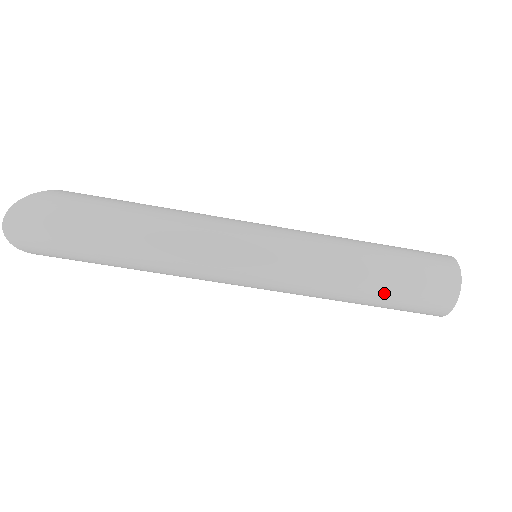
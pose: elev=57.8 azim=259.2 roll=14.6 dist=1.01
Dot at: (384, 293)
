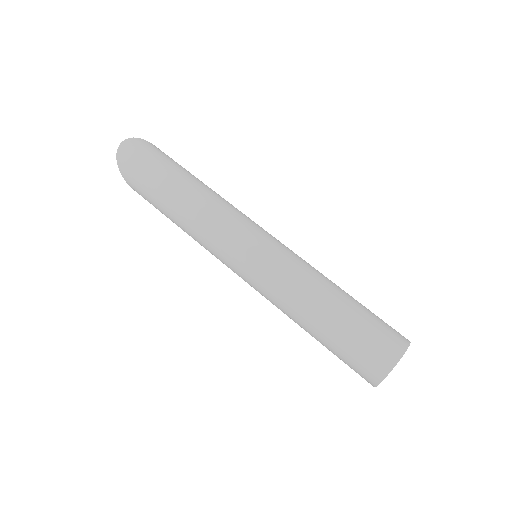
Dot at: (339, 320)
